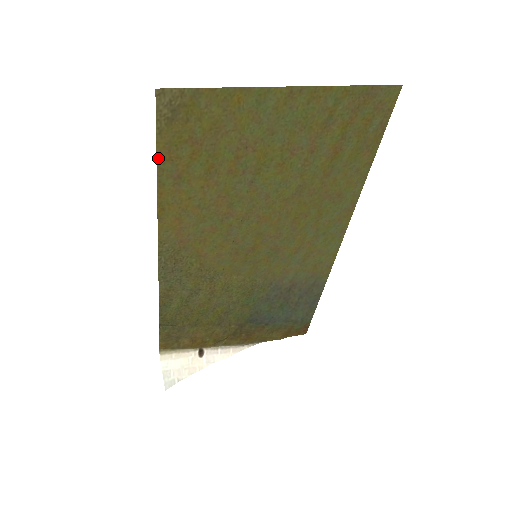
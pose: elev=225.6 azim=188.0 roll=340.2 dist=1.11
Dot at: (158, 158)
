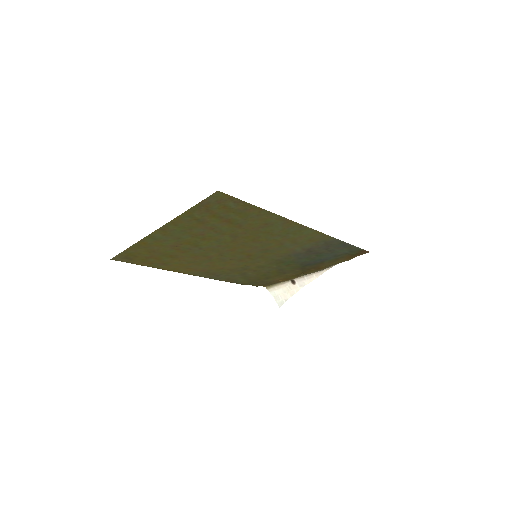
Dot at: occluded
